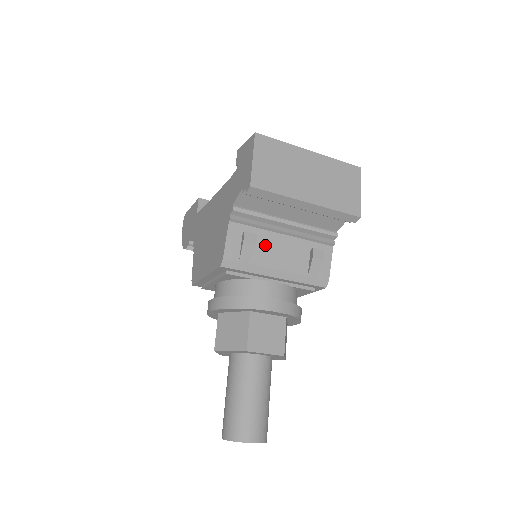
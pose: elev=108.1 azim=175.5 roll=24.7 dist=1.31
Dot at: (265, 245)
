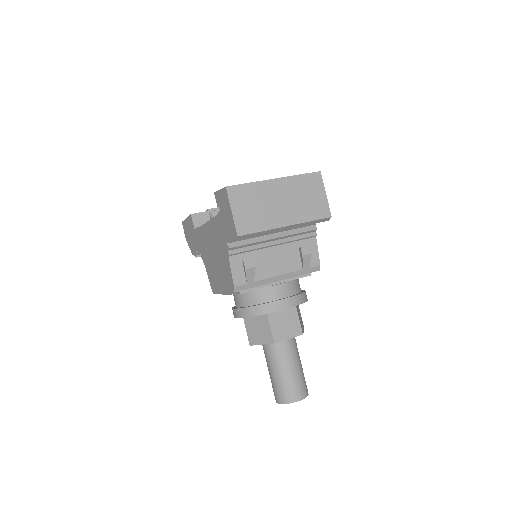
Dot at: (262, 261)
